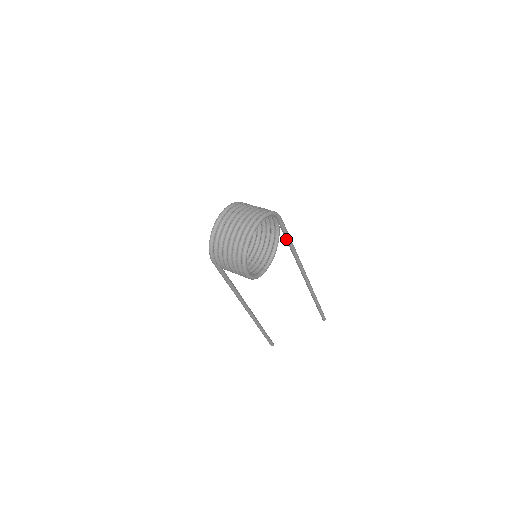
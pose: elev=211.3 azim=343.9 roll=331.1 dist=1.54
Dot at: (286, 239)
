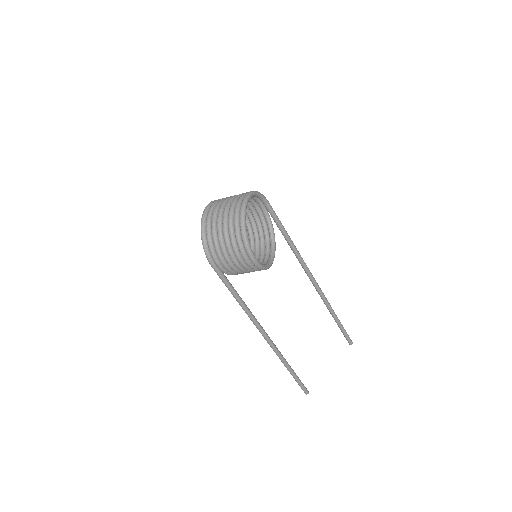
Dot at: (281, 230)
